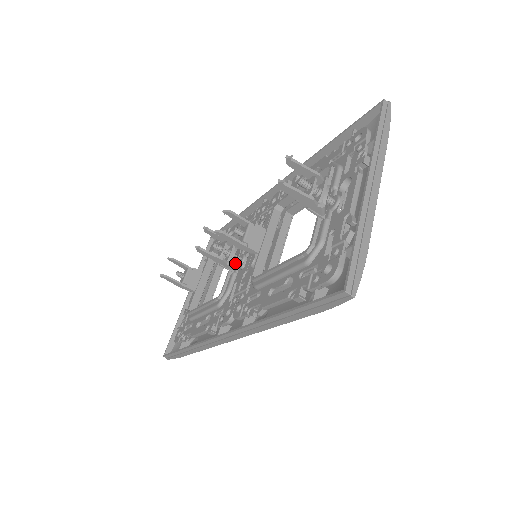
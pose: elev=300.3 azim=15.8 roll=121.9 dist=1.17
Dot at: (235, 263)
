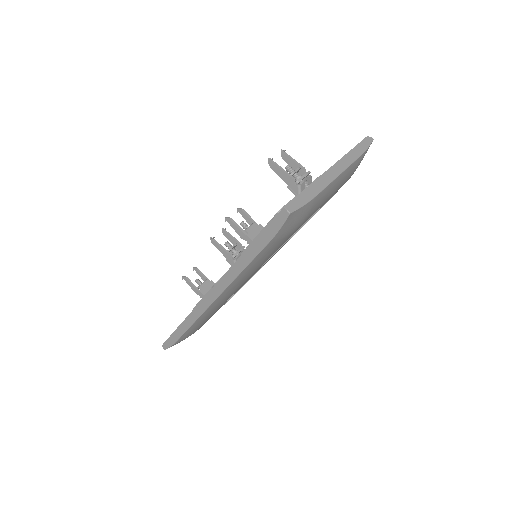
Dot at: occluded
